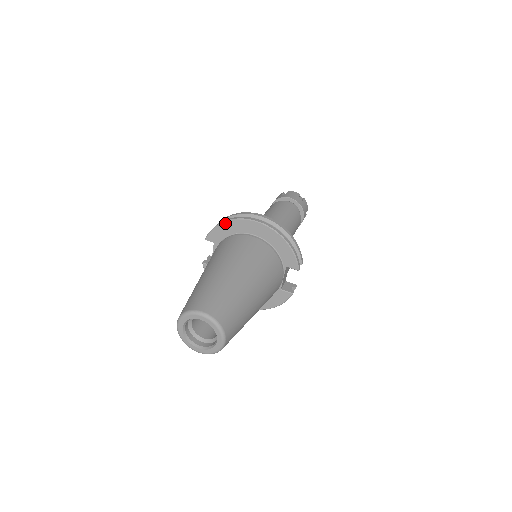
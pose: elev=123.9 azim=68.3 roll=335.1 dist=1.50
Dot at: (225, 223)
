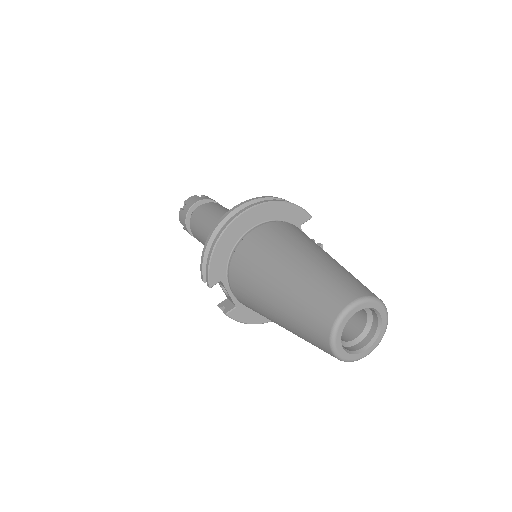
Dot at: (216, 248)
